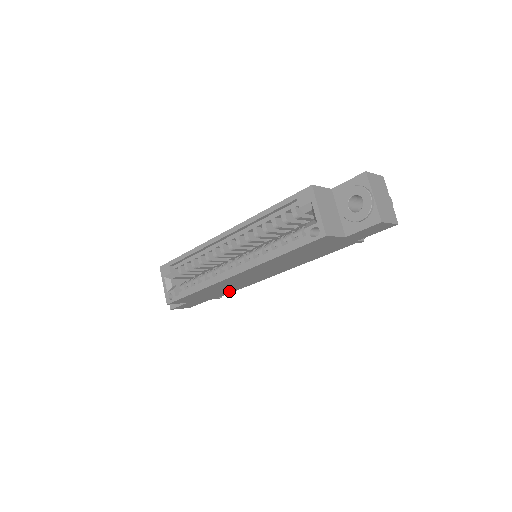
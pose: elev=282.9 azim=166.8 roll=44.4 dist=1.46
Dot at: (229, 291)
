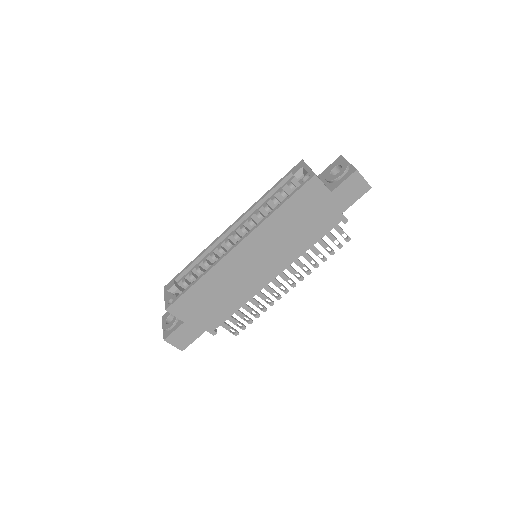
Dot at: (227, 310)
